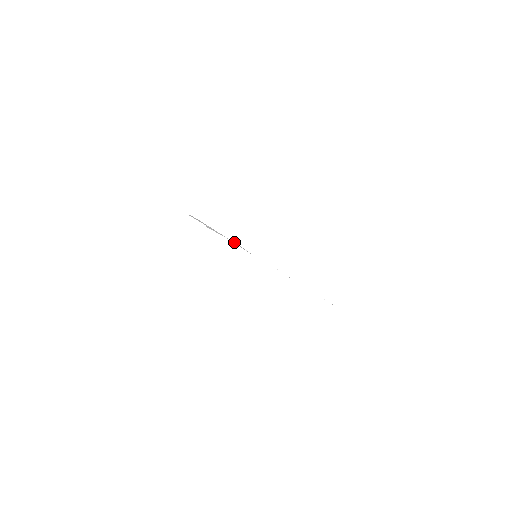
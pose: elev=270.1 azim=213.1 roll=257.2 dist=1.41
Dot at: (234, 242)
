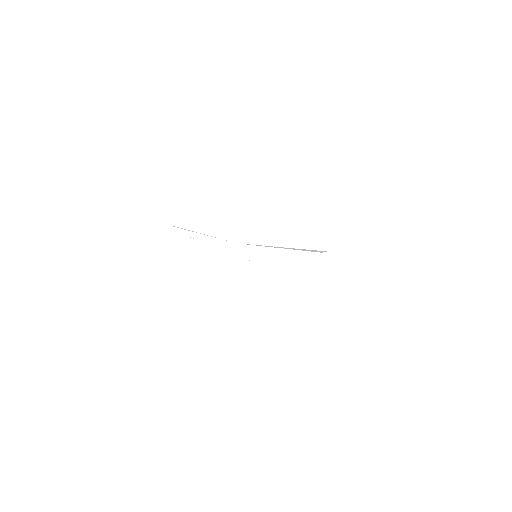
Dot at: (190, 237)
